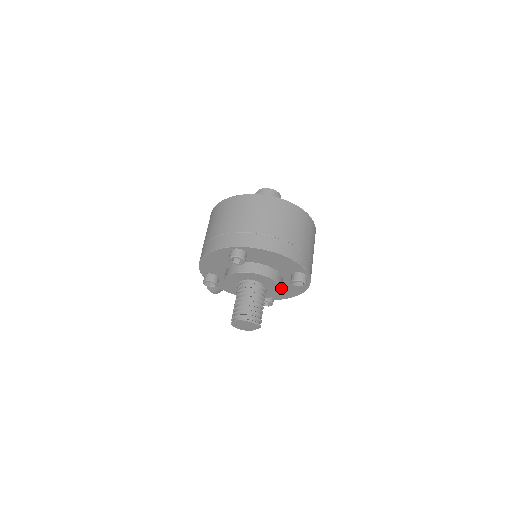
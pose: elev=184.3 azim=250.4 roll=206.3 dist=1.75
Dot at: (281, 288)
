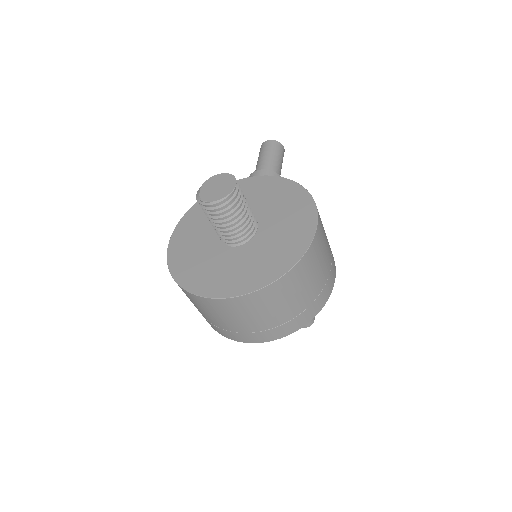
Dot at: occluded
